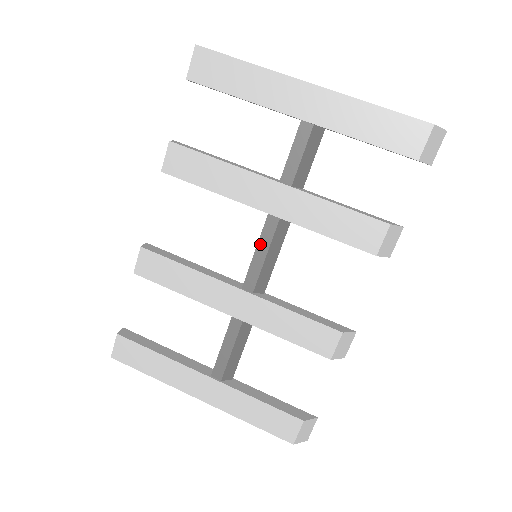
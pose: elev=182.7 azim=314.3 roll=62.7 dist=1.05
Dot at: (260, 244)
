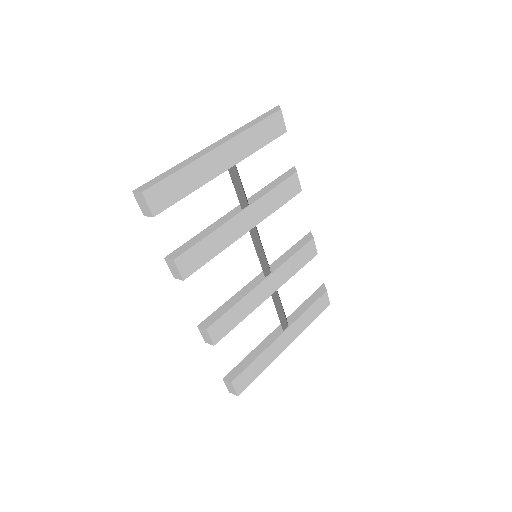
Dot at: (257, 248)
